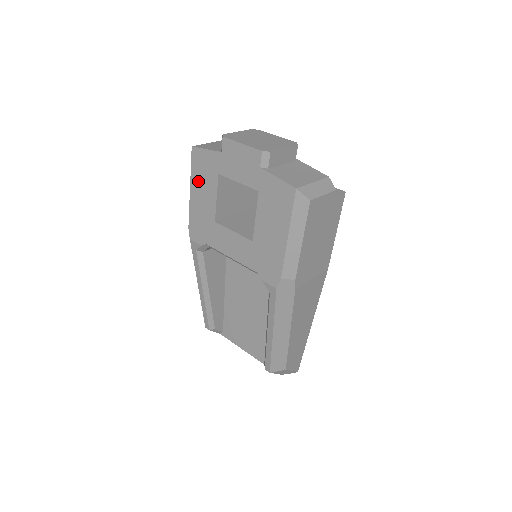
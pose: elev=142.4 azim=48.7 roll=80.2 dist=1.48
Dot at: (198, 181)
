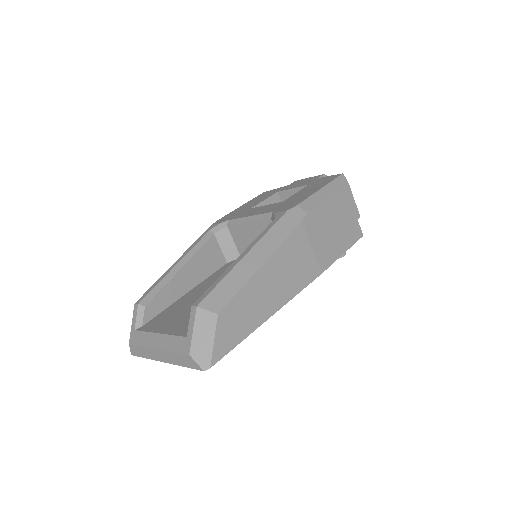
Dot at: (254, 200)
